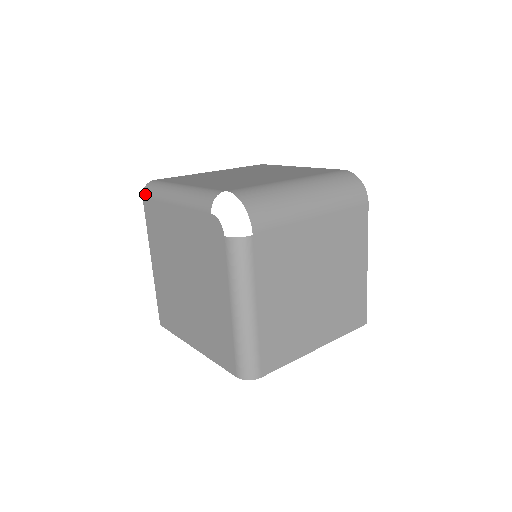
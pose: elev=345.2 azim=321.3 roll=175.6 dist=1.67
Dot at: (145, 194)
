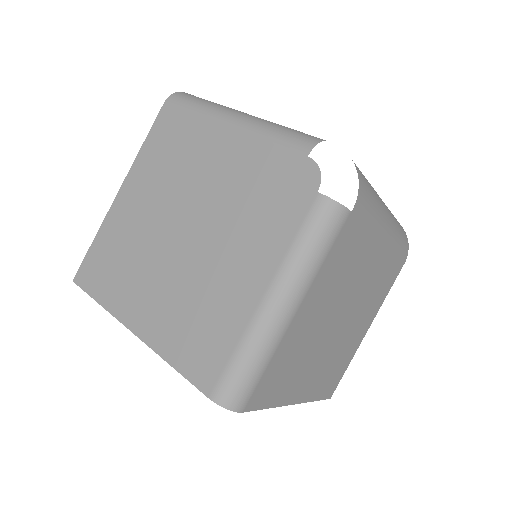
Dot at: (173, 100)
